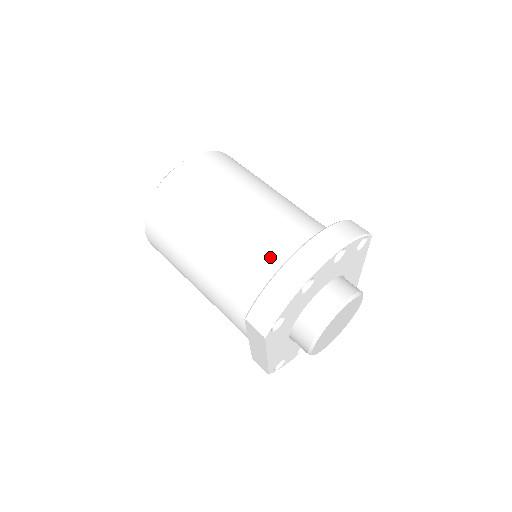
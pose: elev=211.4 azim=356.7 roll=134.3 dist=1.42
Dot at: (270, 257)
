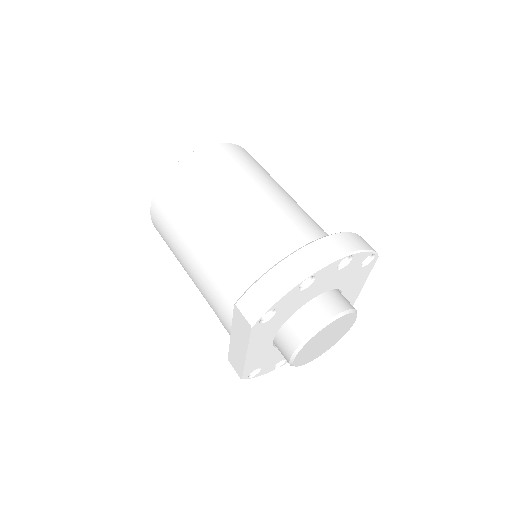
Dot at: (274, 250)
